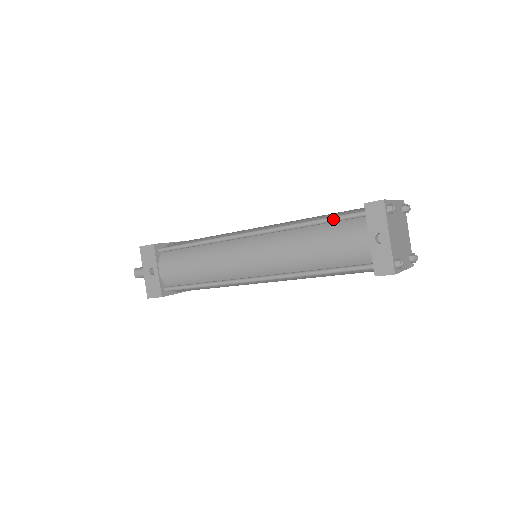
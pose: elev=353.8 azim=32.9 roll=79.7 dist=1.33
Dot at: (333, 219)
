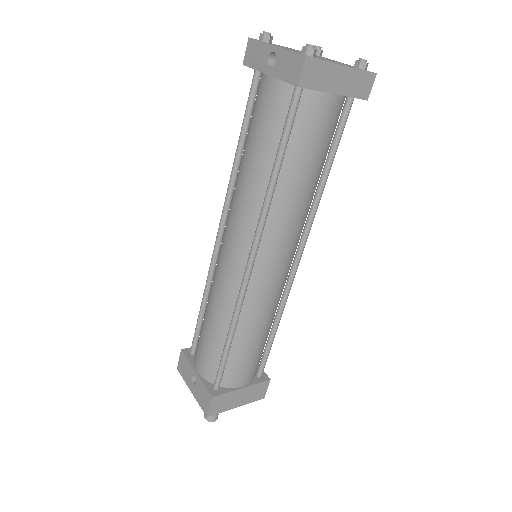
Dot at: (245, 116)
